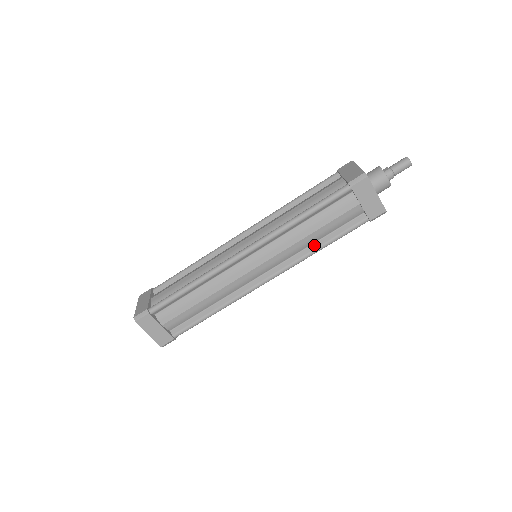
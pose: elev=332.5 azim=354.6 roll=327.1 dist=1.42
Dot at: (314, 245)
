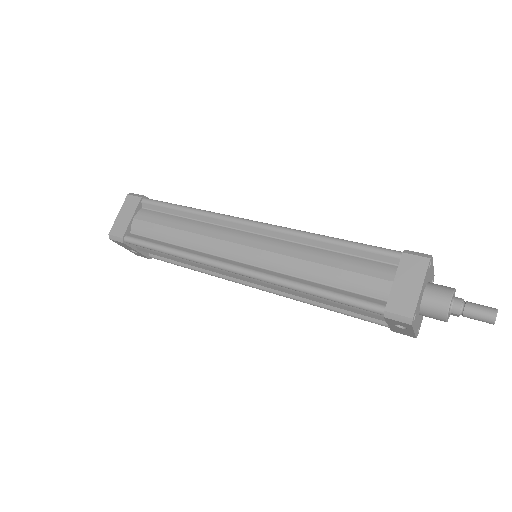
Dot at: (308, 281)
